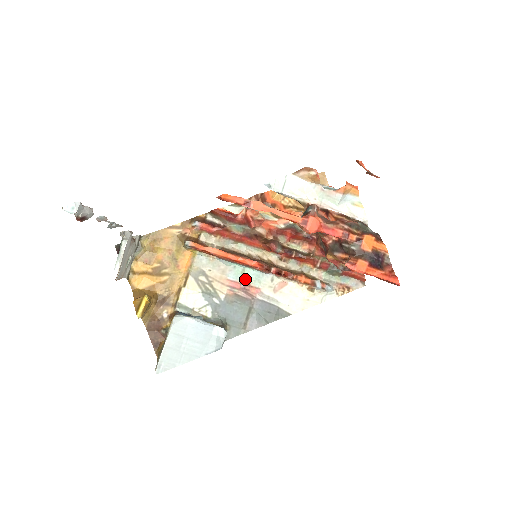
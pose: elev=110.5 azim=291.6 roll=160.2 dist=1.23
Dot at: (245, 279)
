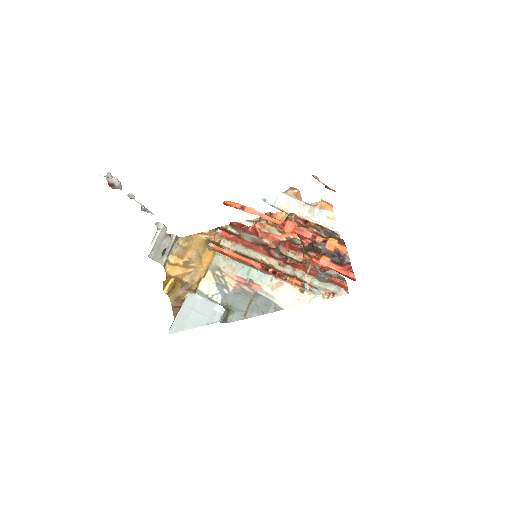
Dot at: (250, 277)
